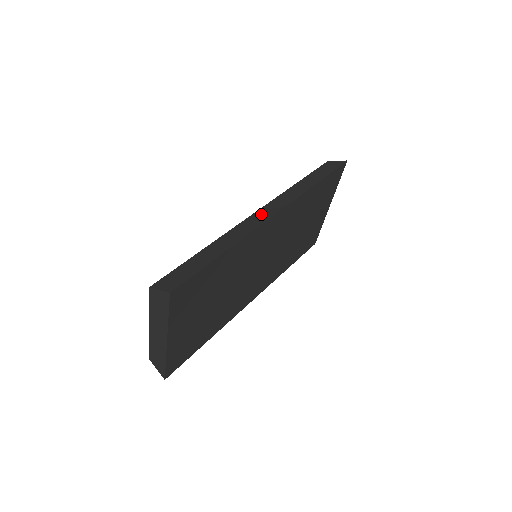
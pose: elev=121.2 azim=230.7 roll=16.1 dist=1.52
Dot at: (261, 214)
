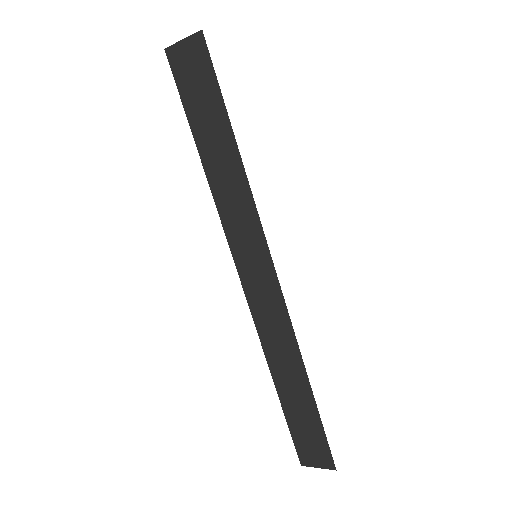
Dot at: (258, 289)
